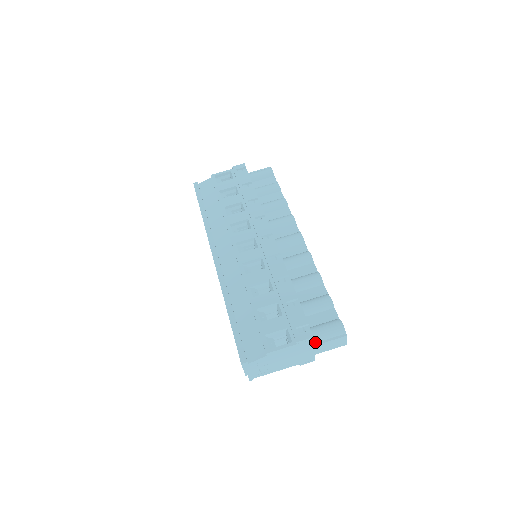
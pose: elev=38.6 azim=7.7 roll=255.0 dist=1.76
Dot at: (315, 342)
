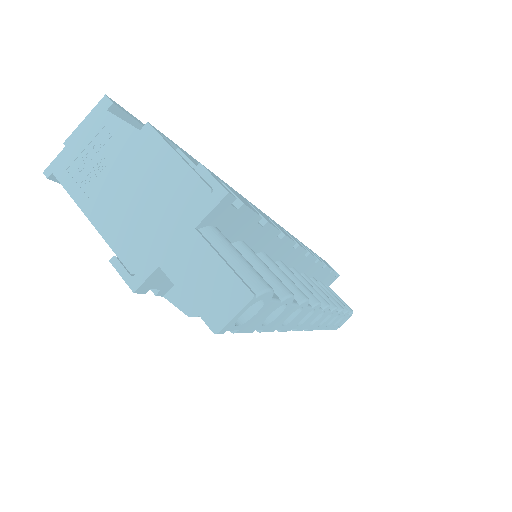
Dot at: (203, 232)
